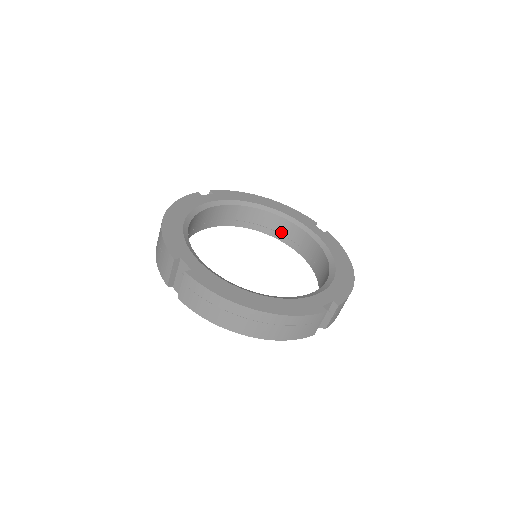
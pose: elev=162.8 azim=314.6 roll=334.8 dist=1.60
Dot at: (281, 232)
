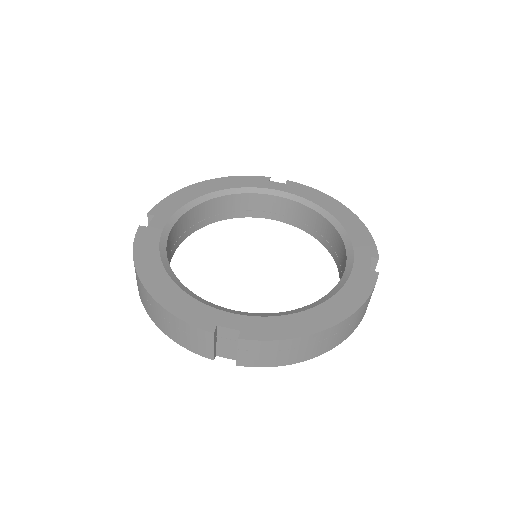
Dot at: (338, 253)
